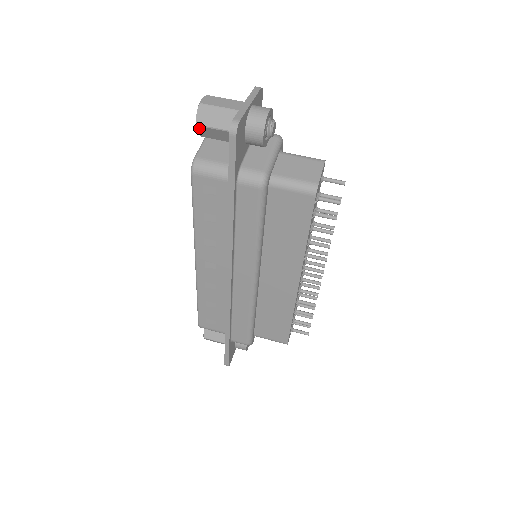
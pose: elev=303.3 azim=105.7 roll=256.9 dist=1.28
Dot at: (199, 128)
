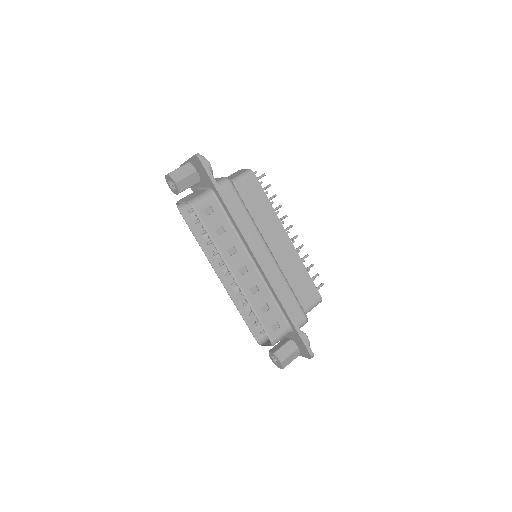
Dot at: (178, 184)
